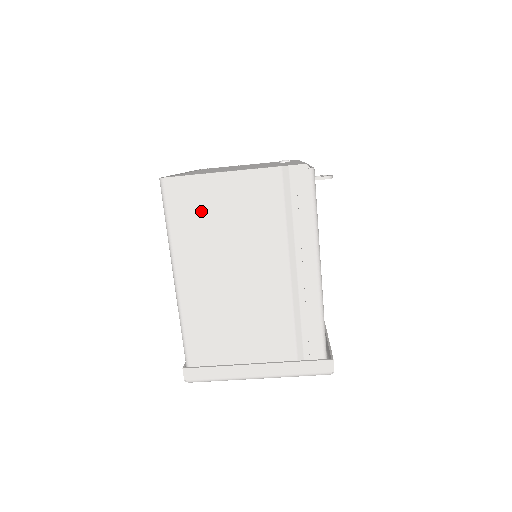
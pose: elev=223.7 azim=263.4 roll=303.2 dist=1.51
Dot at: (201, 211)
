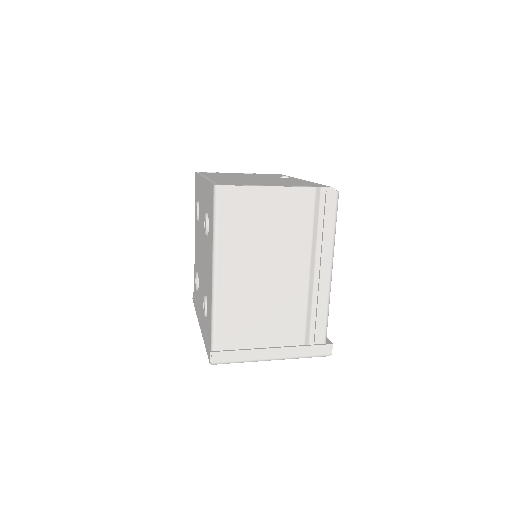
Dot at: (247, 217)
